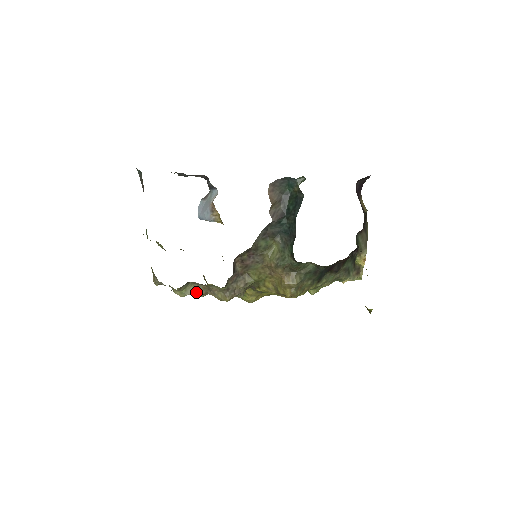
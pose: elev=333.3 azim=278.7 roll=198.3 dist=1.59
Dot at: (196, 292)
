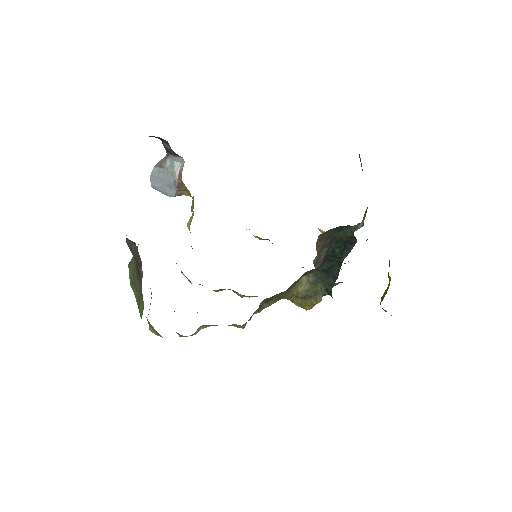
Dot at: (204, 327)
